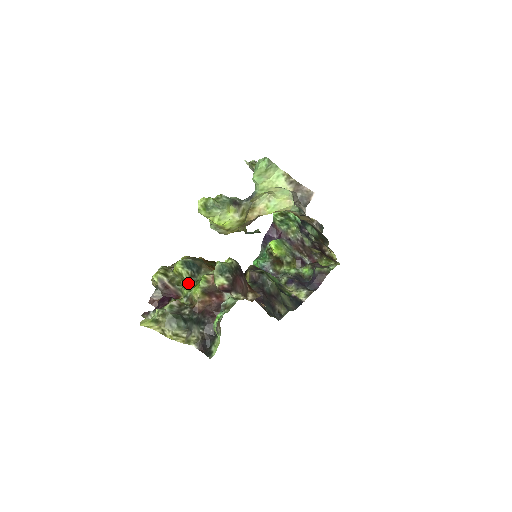
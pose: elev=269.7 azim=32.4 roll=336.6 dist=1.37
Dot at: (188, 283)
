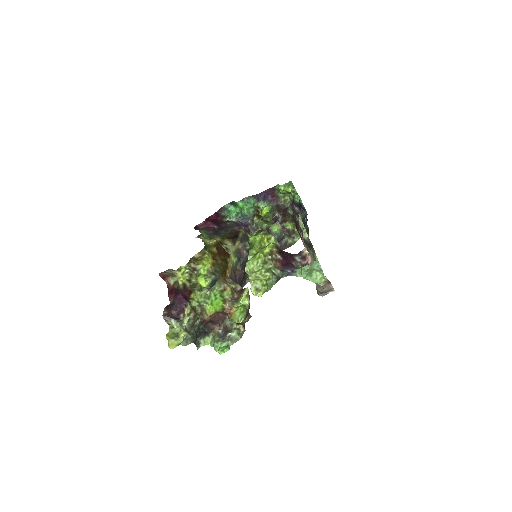
Dot at: (203, 290)
